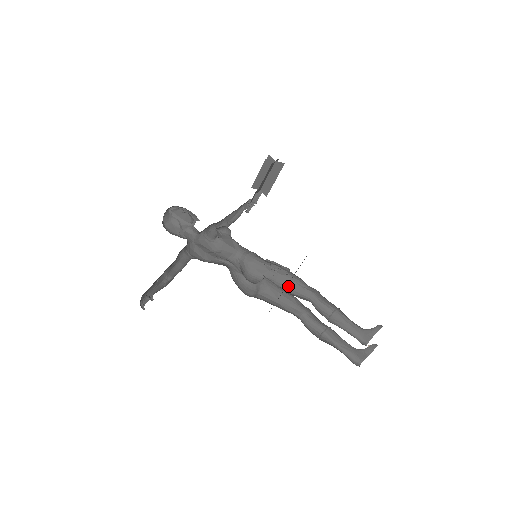
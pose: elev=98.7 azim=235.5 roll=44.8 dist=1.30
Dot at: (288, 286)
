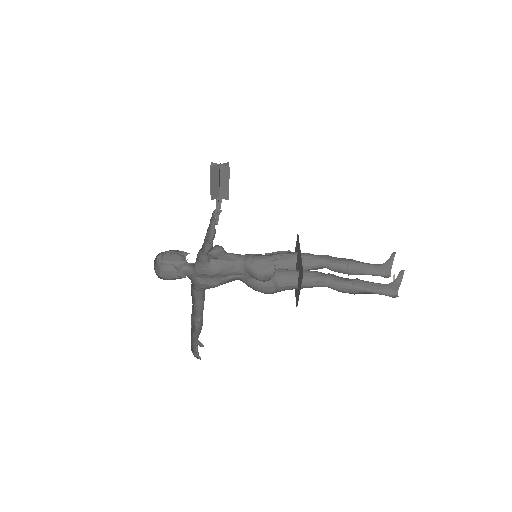
Dot at: occluded
